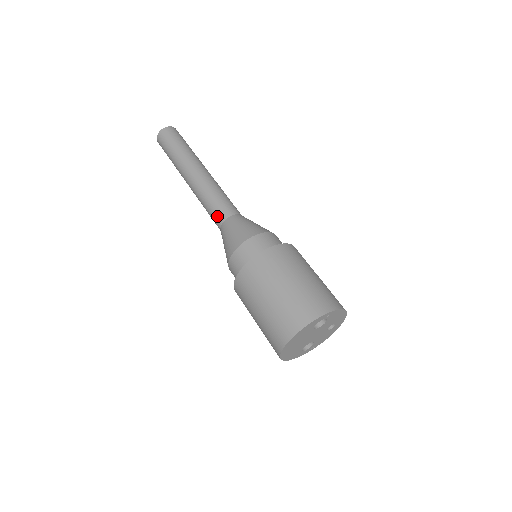
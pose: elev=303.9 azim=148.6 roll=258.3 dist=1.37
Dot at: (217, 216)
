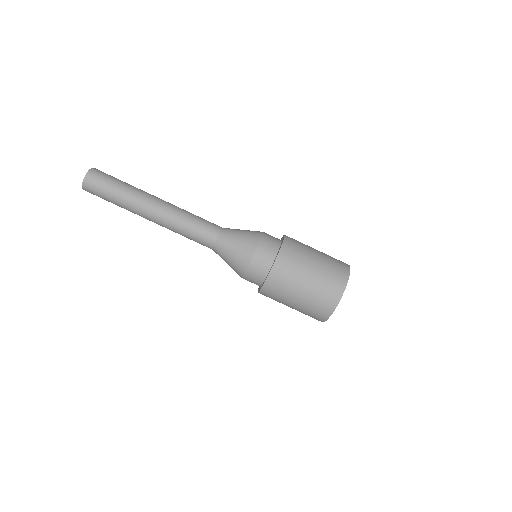
Dot at: (204, 245)
